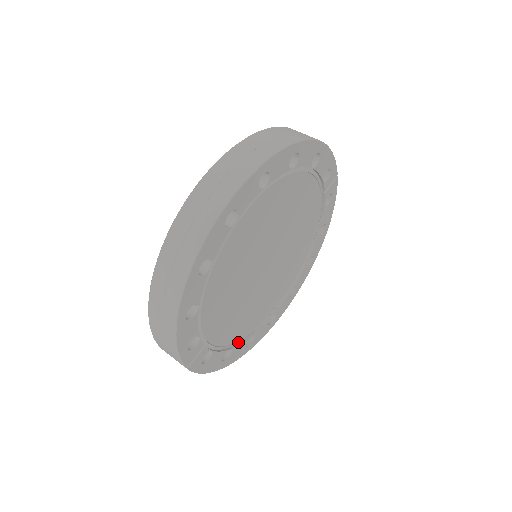
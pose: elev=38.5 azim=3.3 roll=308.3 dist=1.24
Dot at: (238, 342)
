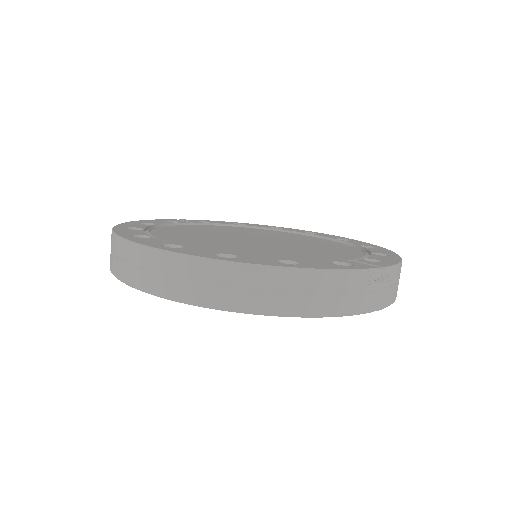
Dot at: occluded
